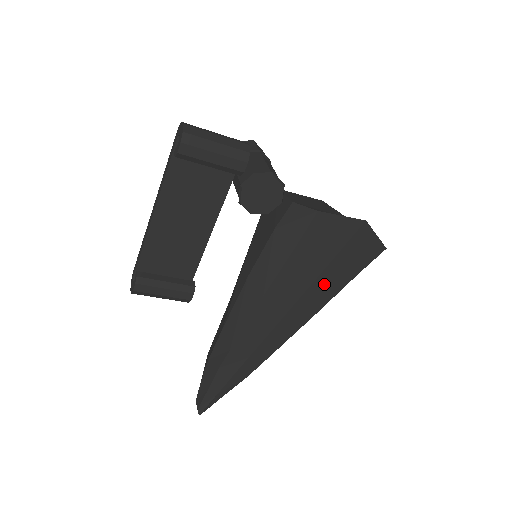
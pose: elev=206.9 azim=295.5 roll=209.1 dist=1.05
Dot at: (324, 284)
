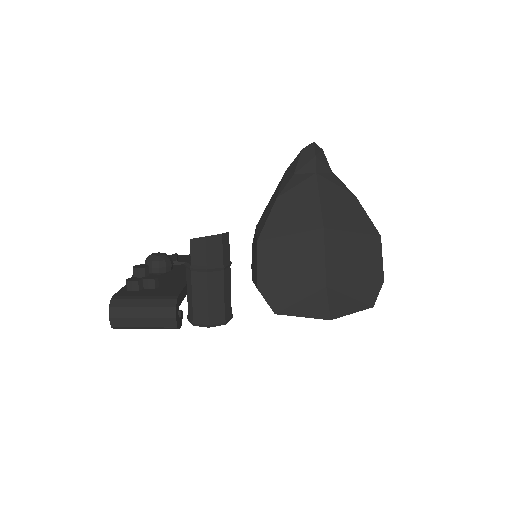
Dot at: occluded
